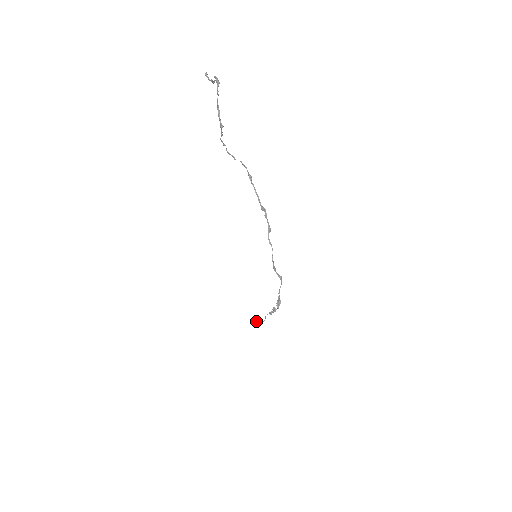
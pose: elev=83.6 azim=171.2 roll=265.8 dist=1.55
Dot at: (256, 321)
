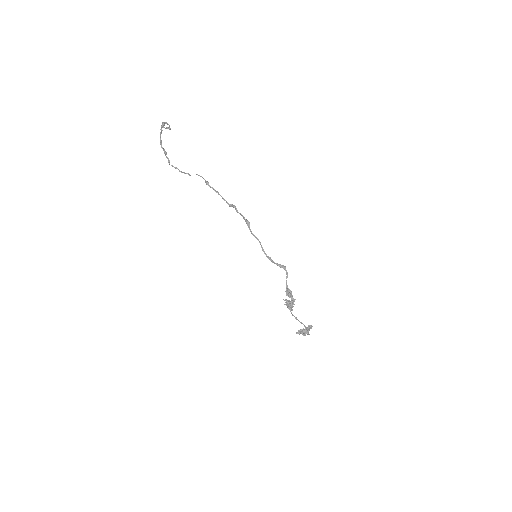
Dot at: (302, 329)
